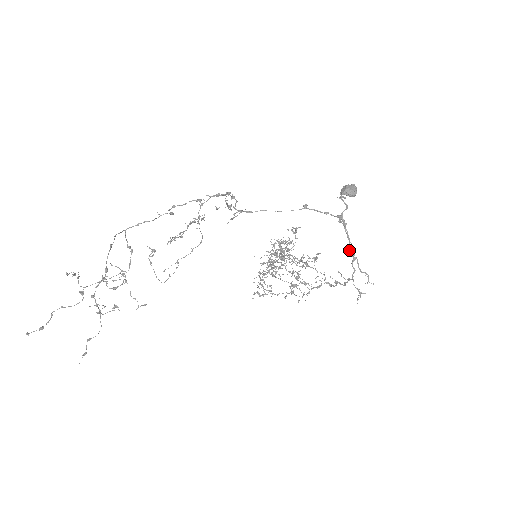
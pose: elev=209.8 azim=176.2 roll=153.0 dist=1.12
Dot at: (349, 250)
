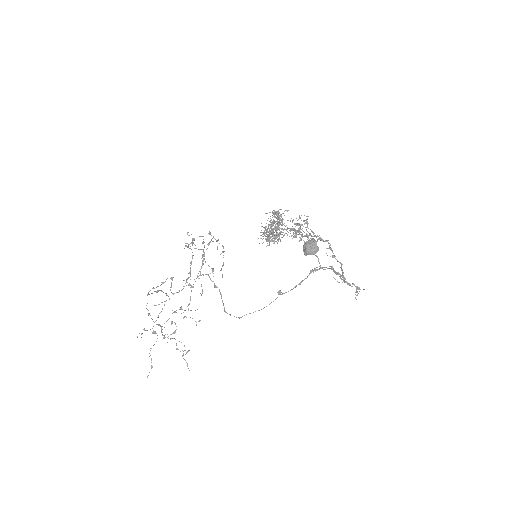
Dot at: (333, 271)
